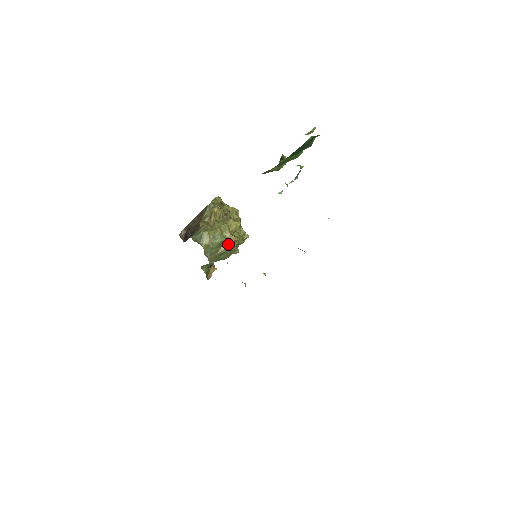
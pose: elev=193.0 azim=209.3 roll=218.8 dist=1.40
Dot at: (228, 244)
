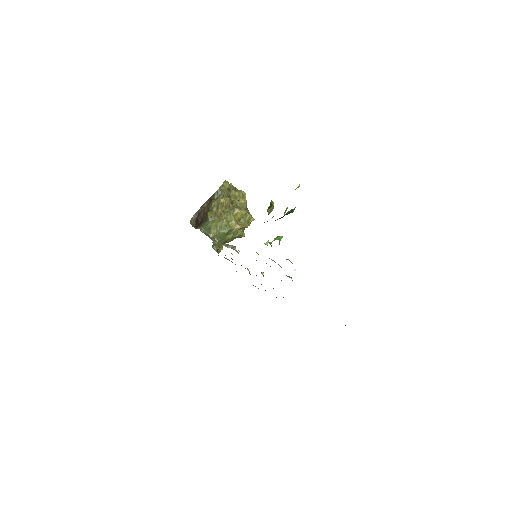
Dot at: (234, 232)
